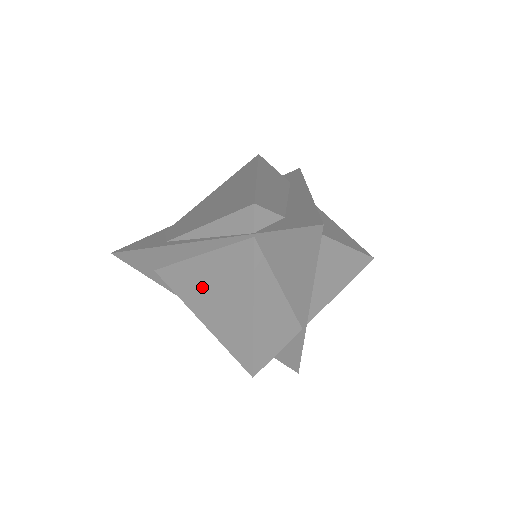
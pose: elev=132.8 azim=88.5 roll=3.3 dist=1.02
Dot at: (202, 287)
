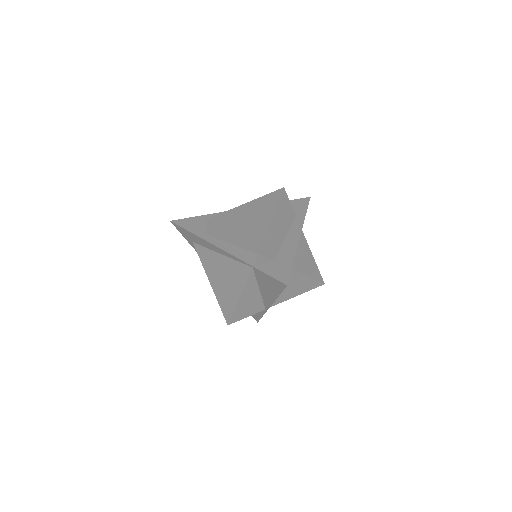
Dot at: (217, 269)
